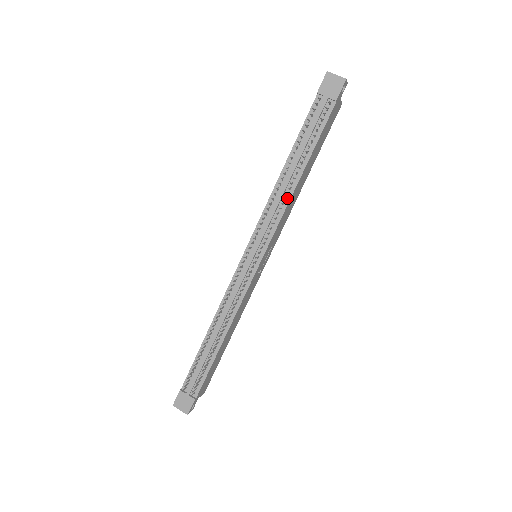
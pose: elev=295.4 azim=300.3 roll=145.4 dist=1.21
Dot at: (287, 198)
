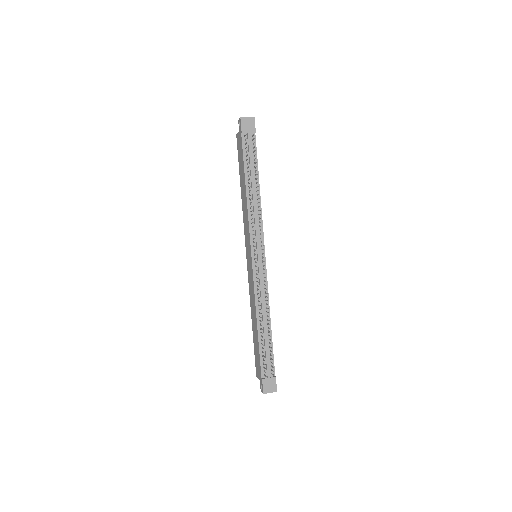
Dot at: occluded
